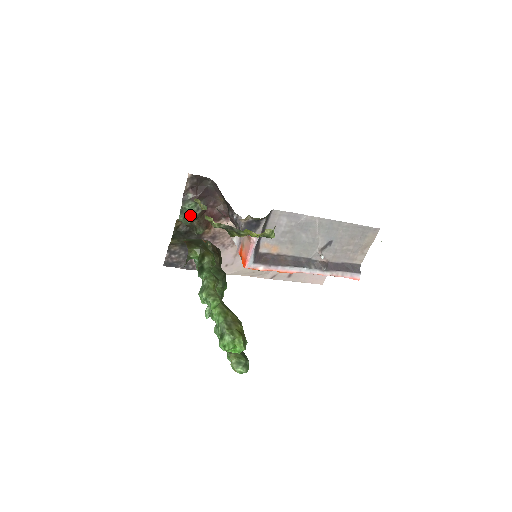
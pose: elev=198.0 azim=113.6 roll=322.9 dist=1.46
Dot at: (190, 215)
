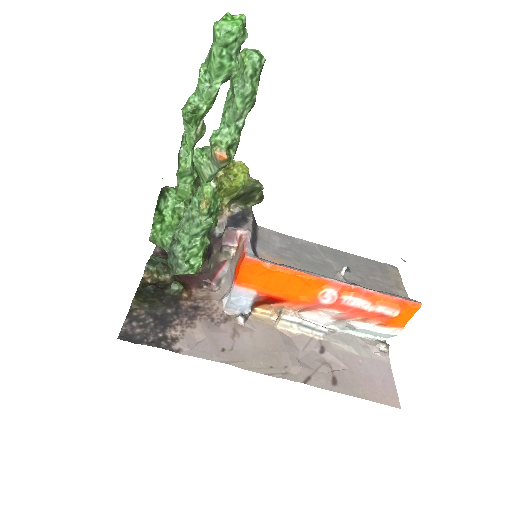
Dot at: occluded
